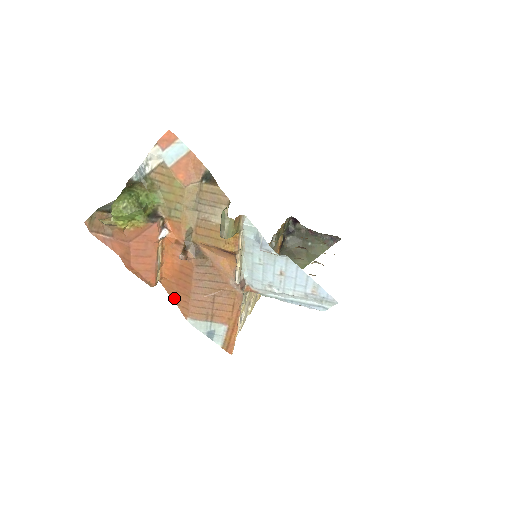
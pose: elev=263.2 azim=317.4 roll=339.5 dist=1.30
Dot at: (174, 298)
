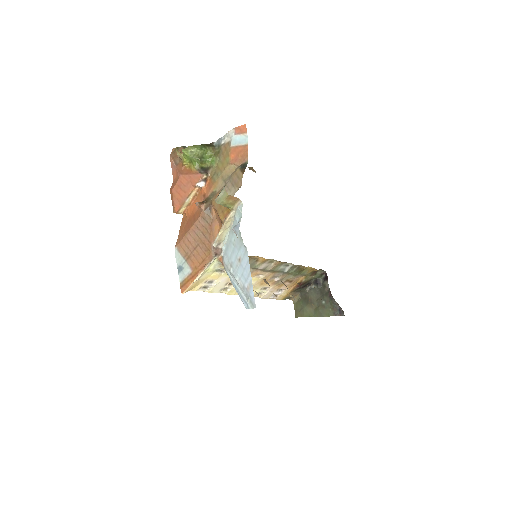
Dot at: (181, 230)
